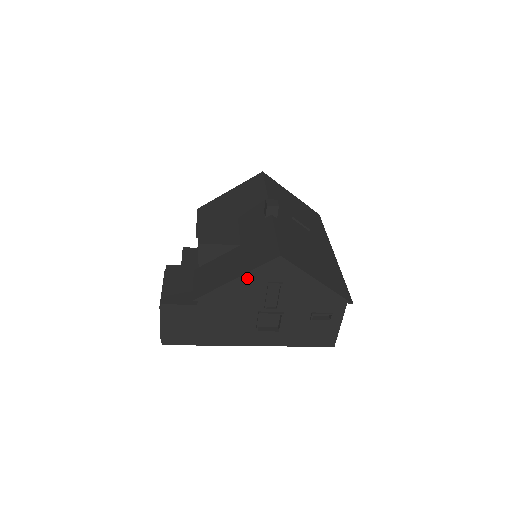
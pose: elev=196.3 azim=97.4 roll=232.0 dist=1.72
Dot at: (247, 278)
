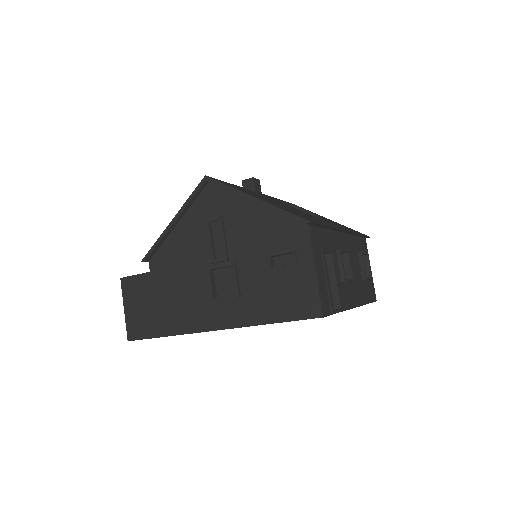
Dot at: (187, 221)
